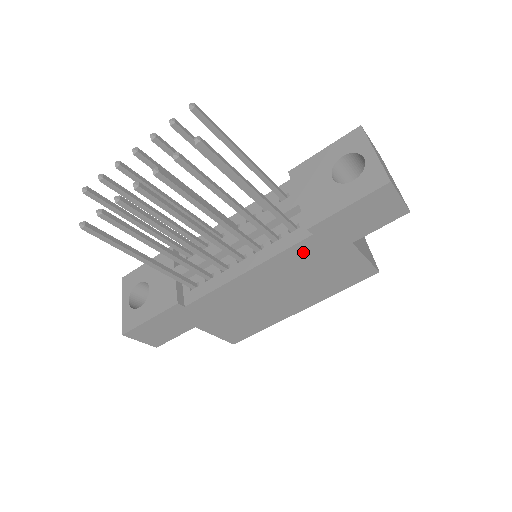
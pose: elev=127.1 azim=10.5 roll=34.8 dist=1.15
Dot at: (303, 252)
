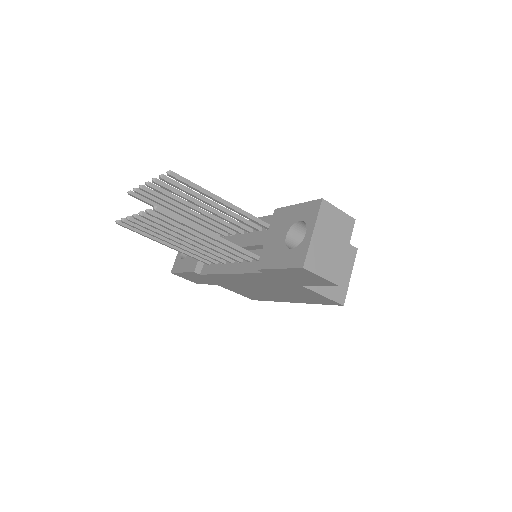
Dot at: (264, 278)
